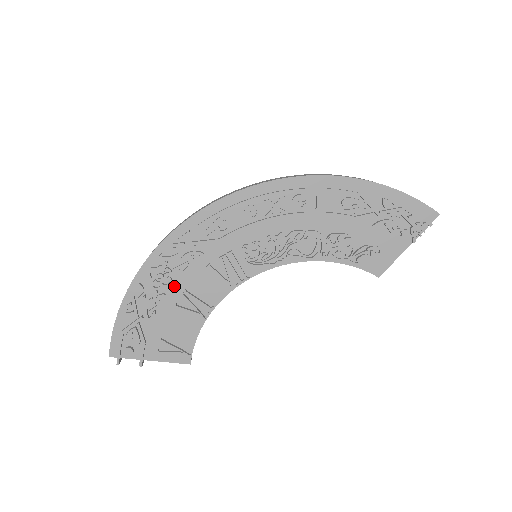
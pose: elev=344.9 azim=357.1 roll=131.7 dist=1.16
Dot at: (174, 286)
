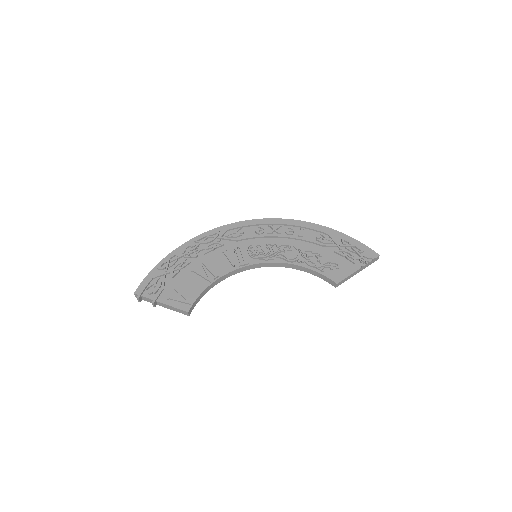
Dot at: (198, 259)
